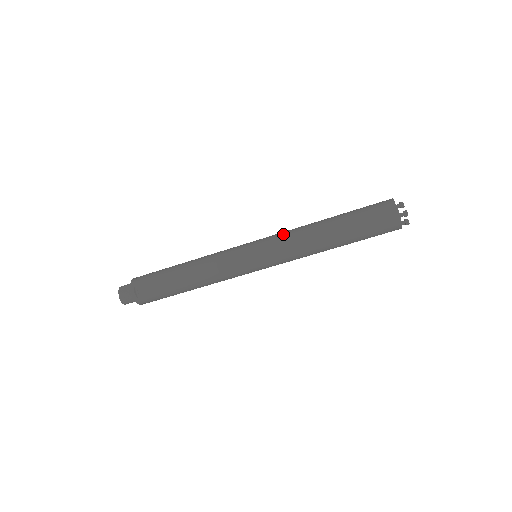
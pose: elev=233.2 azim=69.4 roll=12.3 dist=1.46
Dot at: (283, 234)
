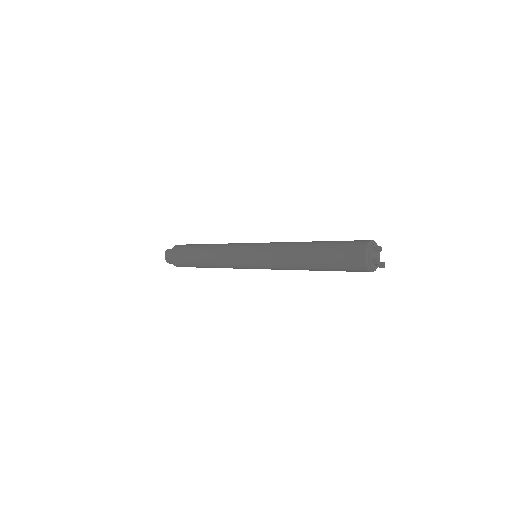
Dot at: (272, 248)
